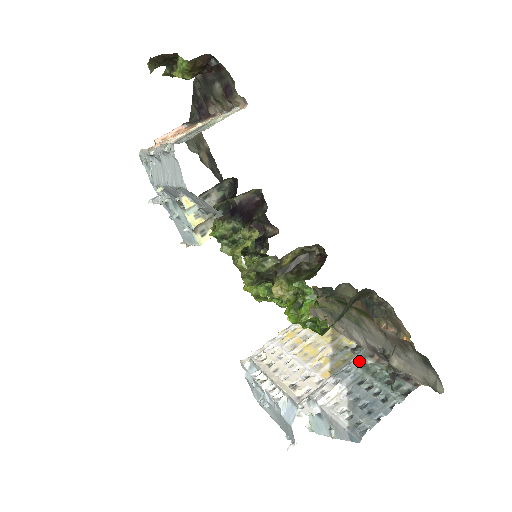
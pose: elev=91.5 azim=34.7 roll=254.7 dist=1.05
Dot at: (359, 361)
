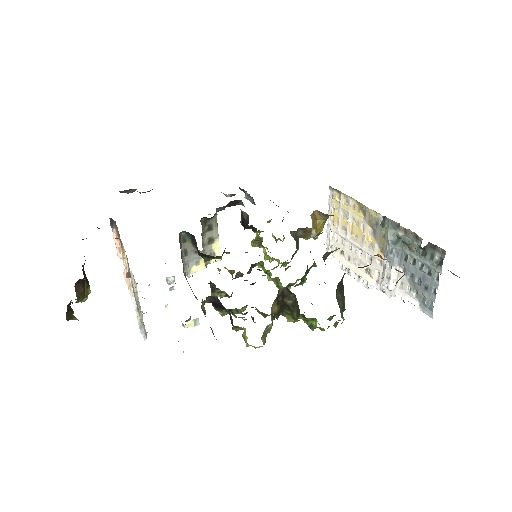
Dot at: (393, 236)
